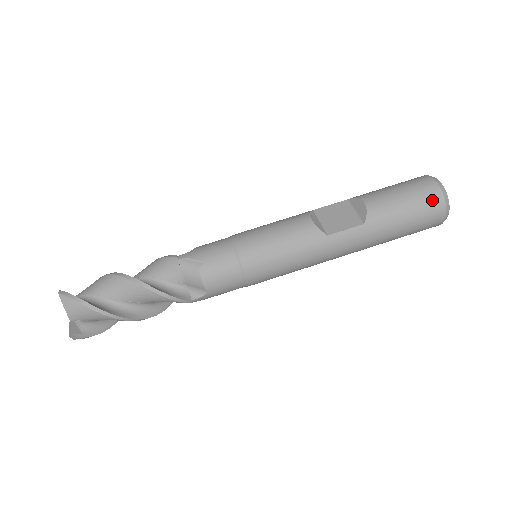
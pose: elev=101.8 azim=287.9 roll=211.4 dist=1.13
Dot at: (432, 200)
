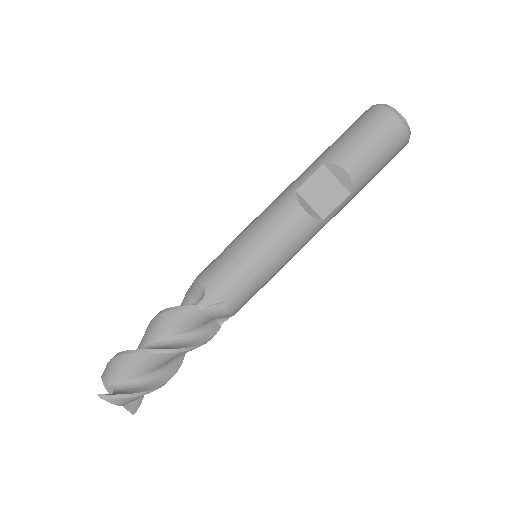
Dot at: (400, 142)
